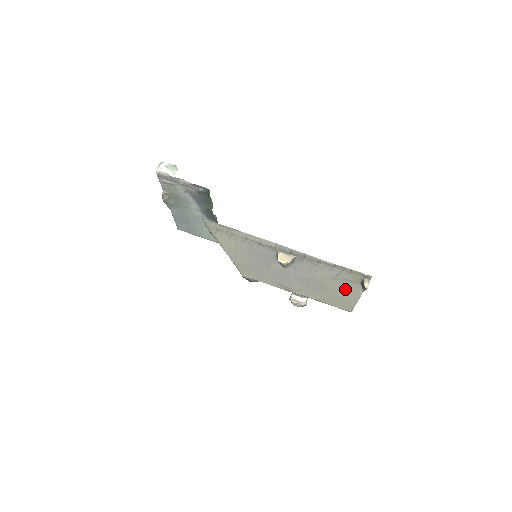
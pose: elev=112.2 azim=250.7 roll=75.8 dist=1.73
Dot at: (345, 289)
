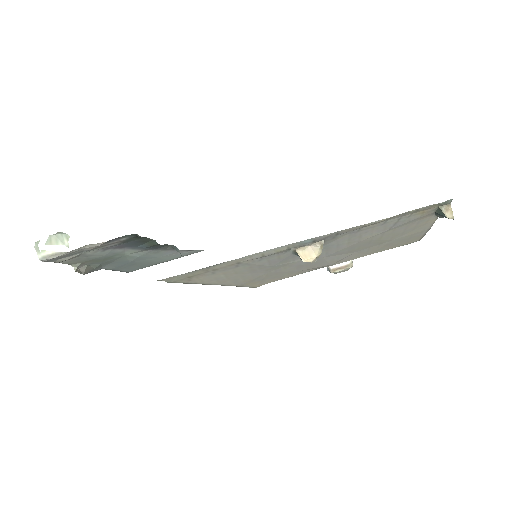
Dot at: (409, 229)
